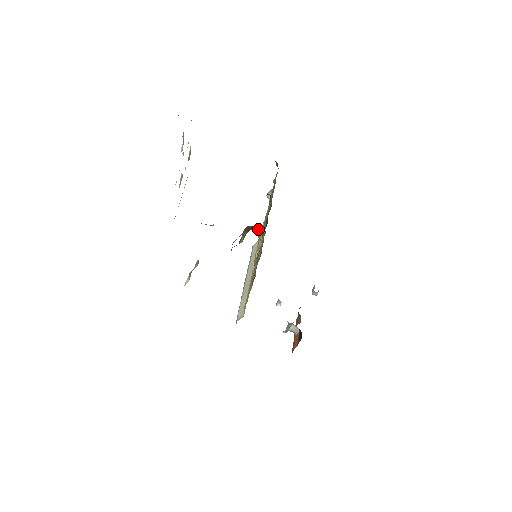
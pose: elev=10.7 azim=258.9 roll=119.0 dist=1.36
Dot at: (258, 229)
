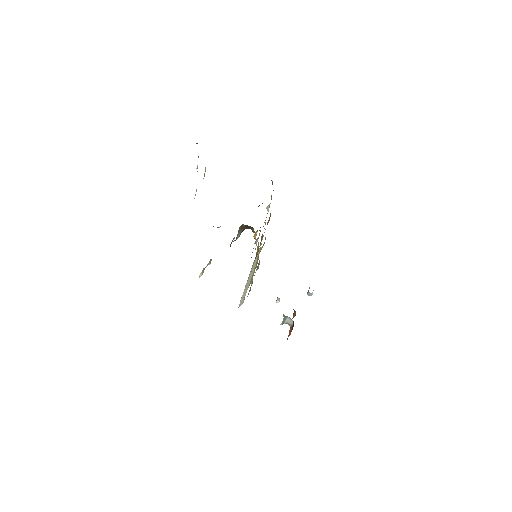
Dot at: (250, 228)
